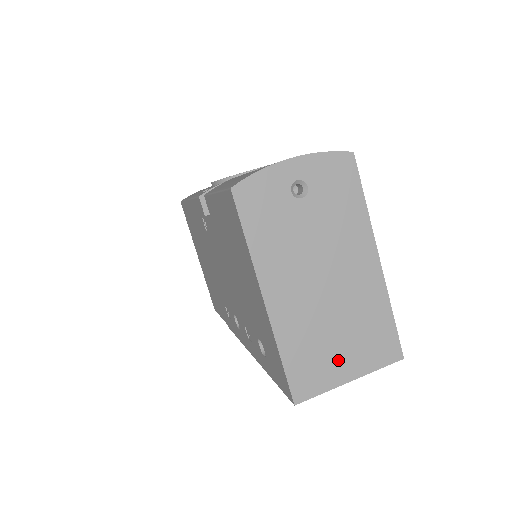
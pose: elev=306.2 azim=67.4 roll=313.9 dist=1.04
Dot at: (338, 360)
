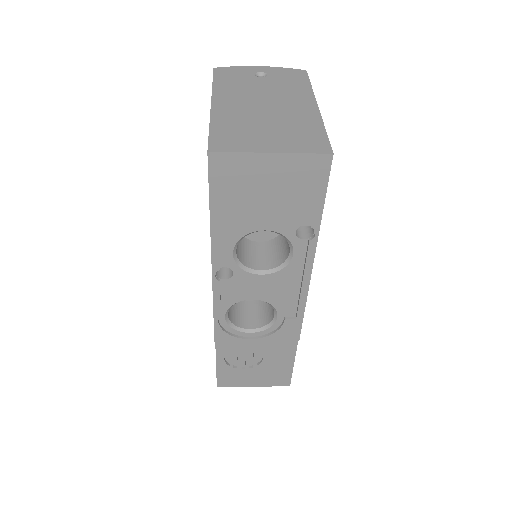
Dot at: (262, 139)
